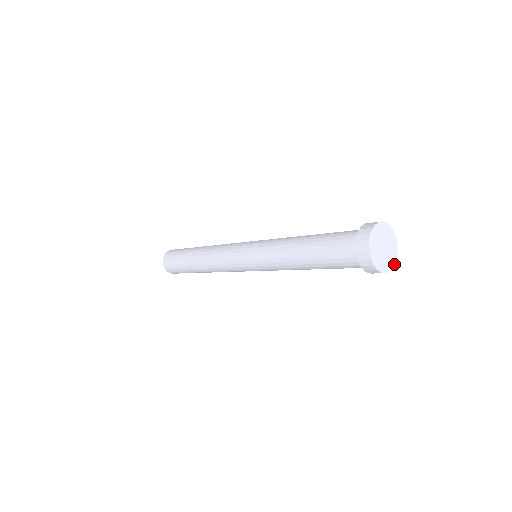
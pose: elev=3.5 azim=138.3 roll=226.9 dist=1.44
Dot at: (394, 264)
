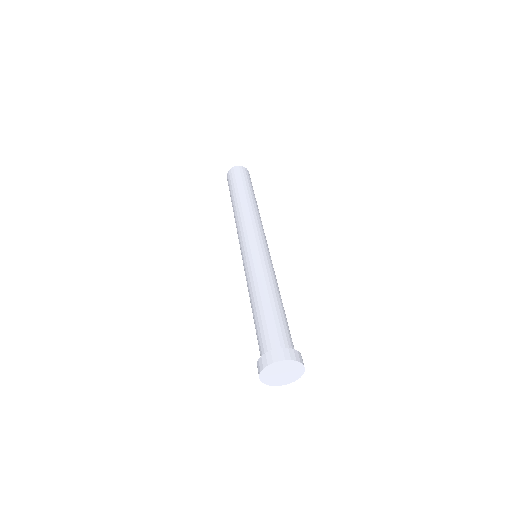
Dot at: (286, 384)
